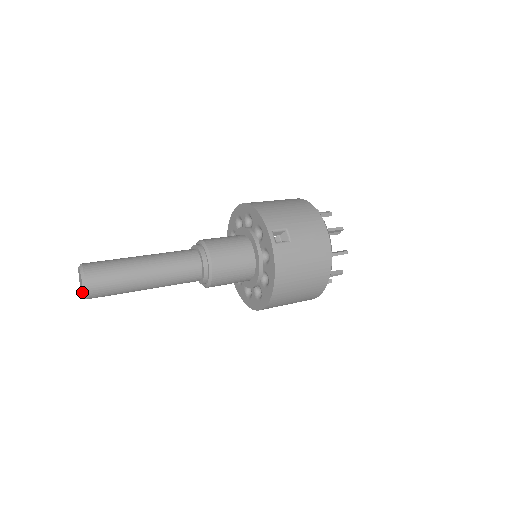
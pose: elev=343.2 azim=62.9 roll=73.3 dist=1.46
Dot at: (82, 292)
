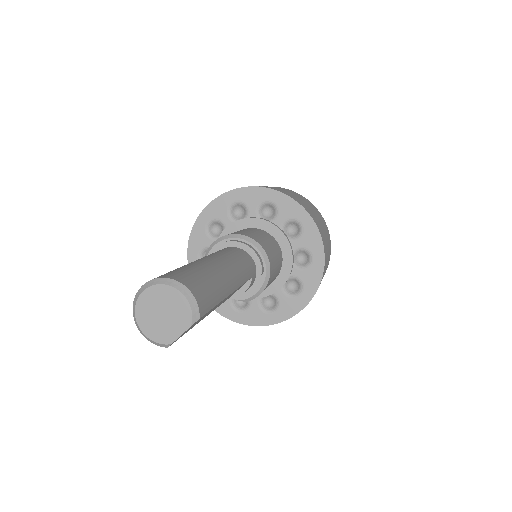
Dot at: (182, 316)
